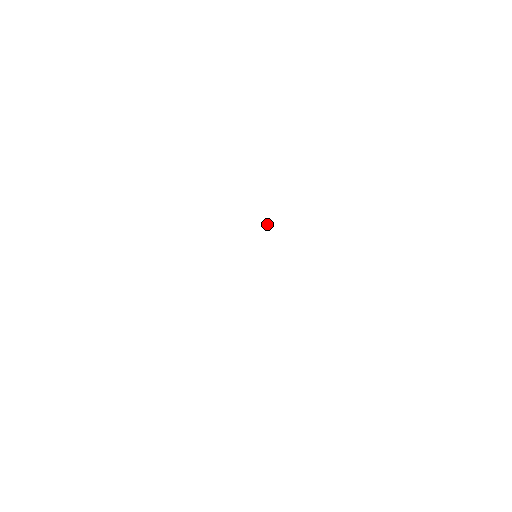
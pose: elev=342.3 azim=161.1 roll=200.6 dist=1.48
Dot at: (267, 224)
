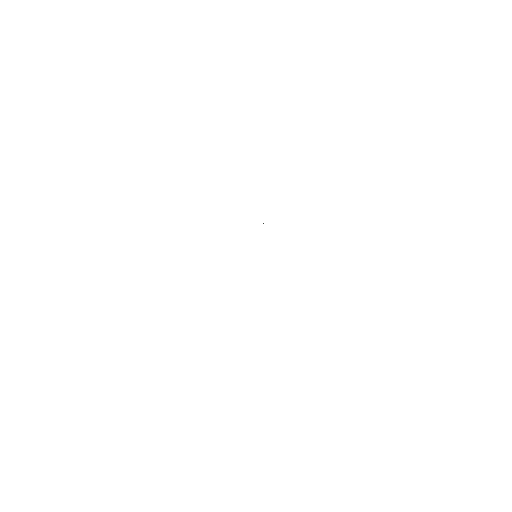
Dot at: occluded
